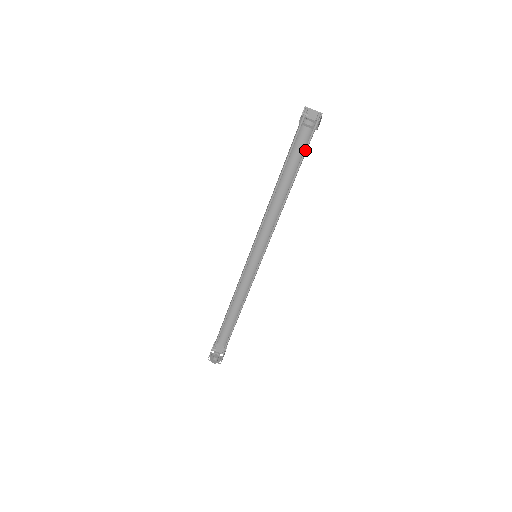
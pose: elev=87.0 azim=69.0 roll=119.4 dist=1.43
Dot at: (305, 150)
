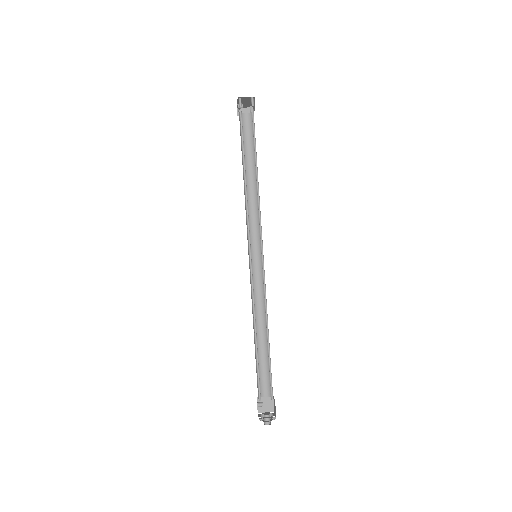
Dot at: (253, 131)
